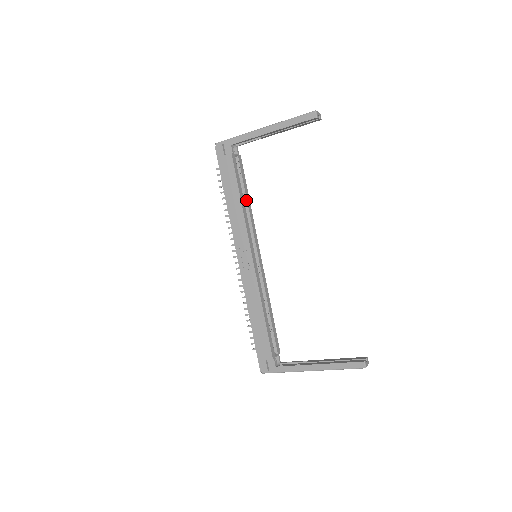
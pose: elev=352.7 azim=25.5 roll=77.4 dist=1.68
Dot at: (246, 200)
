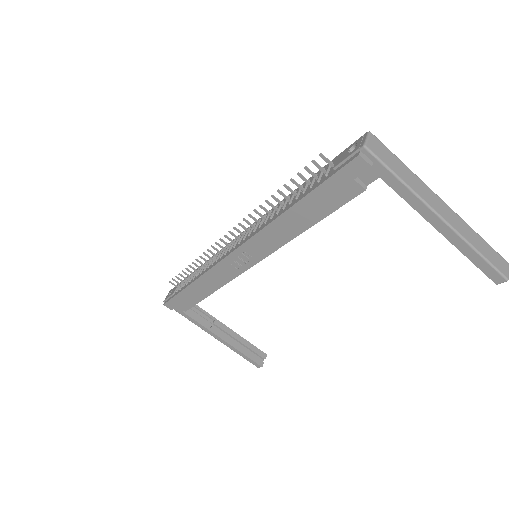
Dot at: occluded
